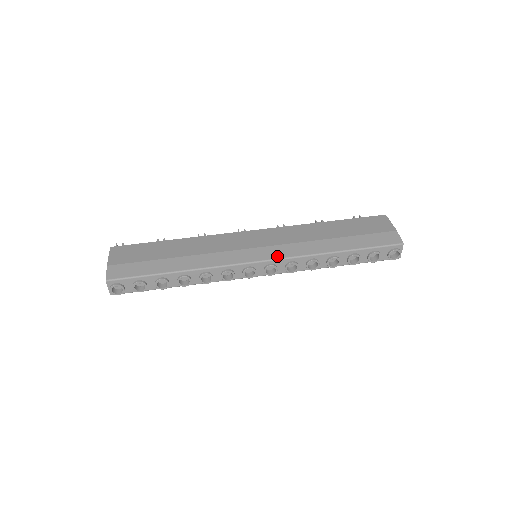
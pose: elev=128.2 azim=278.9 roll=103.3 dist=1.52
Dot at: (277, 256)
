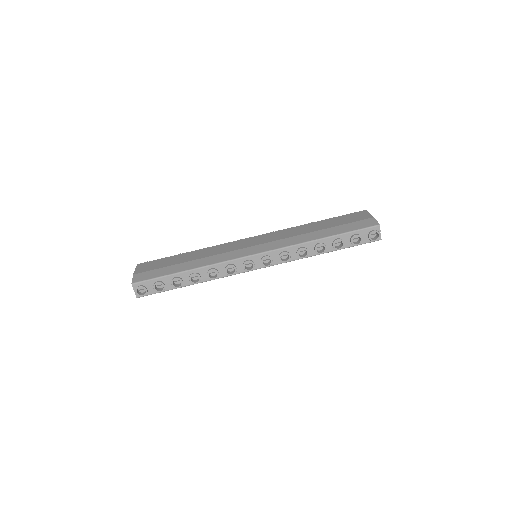
Dot at: (270, 249)
